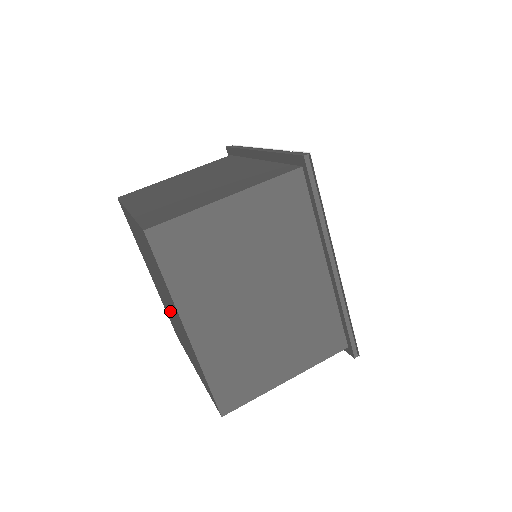
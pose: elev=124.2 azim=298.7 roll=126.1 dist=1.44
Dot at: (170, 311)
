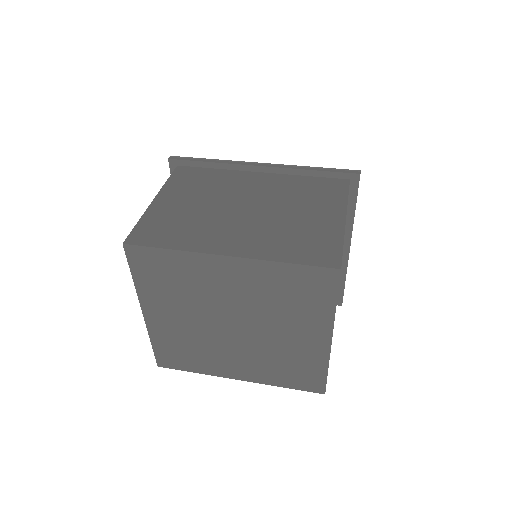
Dot at: (252, 331)
